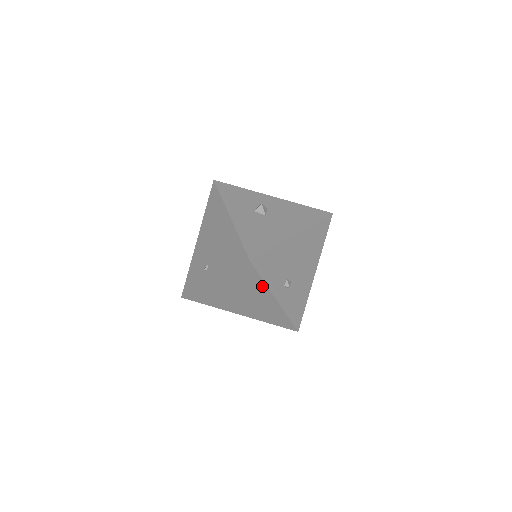
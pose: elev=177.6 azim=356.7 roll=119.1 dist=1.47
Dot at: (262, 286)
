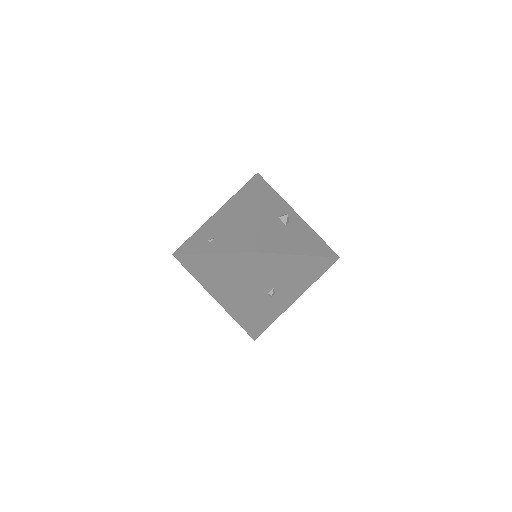
Dot at: (251, 281)
